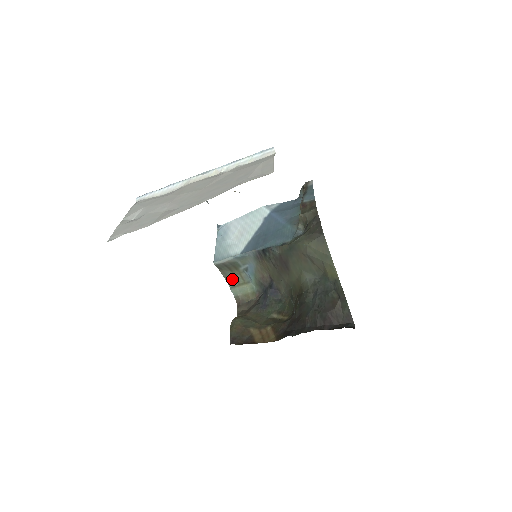
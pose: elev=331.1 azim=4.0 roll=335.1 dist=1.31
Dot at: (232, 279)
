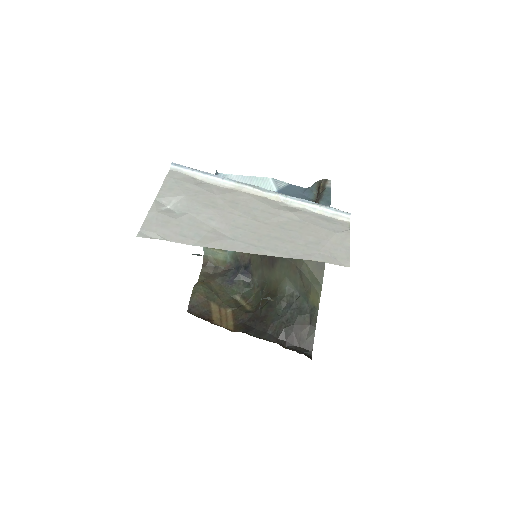
Dot at: occluded
